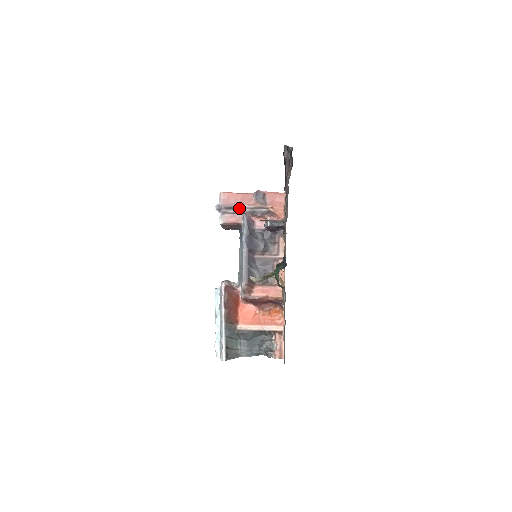
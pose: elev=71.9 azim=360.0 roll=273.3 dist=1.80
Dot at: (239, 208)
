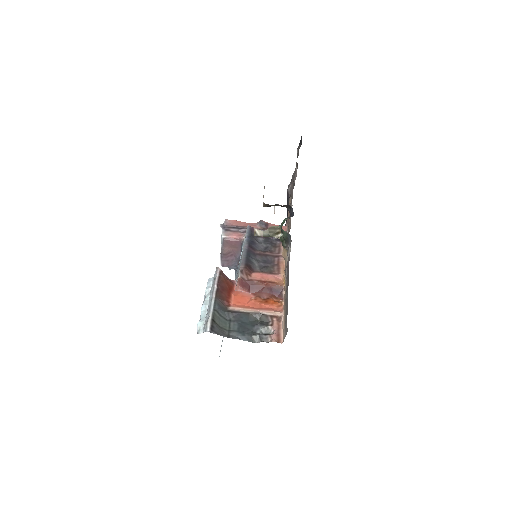
Dot at: (242, 228)
